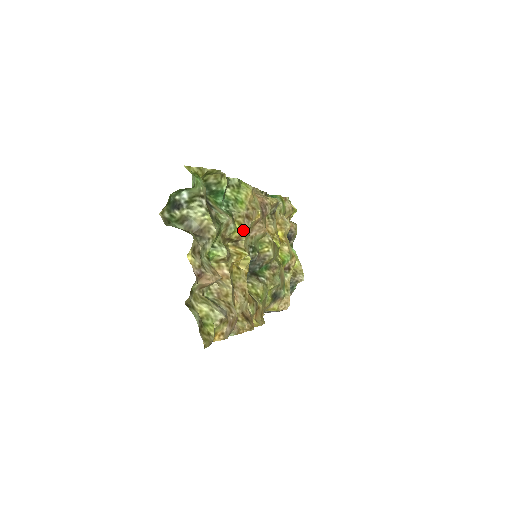
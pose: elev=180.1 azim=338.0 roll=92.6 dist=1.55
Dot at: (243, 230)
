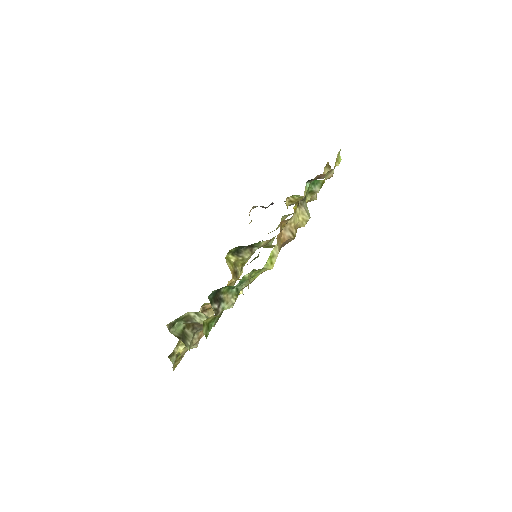
Dot at: occluded
